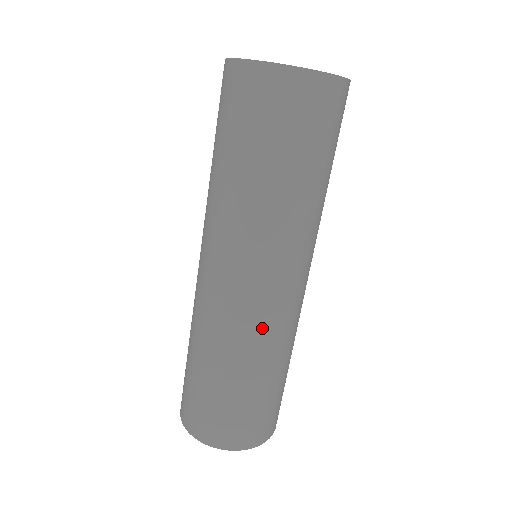
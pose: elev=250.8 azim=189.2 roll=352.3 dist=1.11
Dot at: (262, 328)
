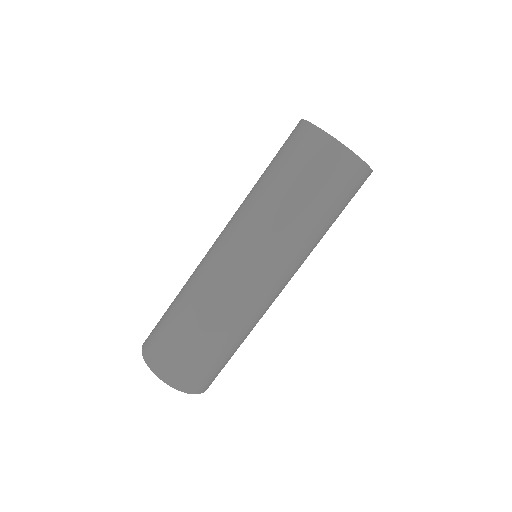
Dot at: (238, 303)
